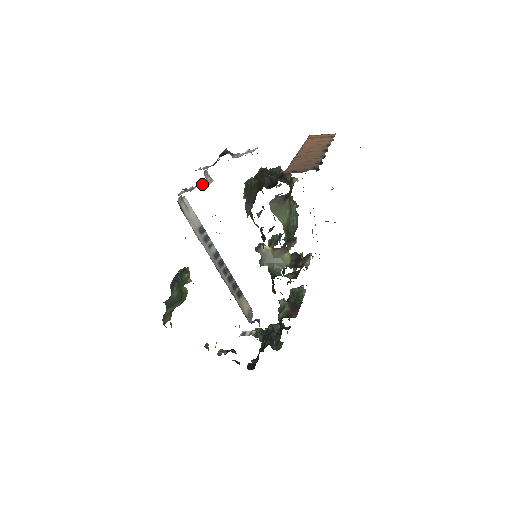
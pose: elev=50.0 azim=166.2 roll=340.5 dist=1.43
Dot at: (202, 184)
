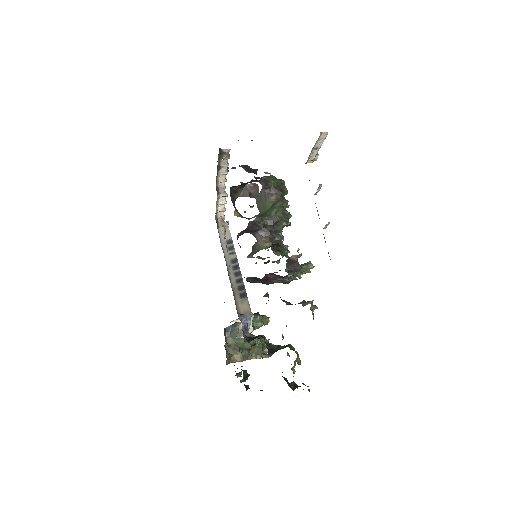
Dot at: (223, 200)
